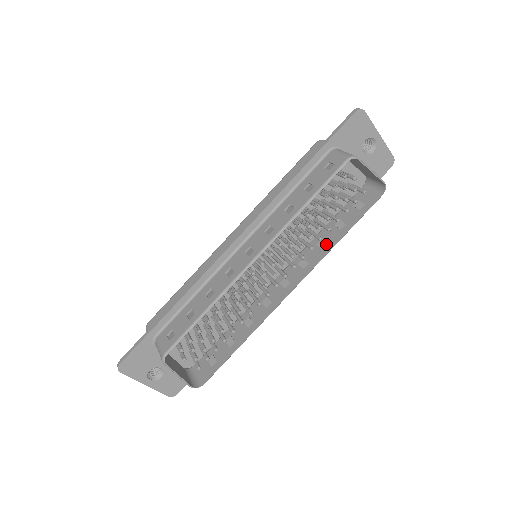
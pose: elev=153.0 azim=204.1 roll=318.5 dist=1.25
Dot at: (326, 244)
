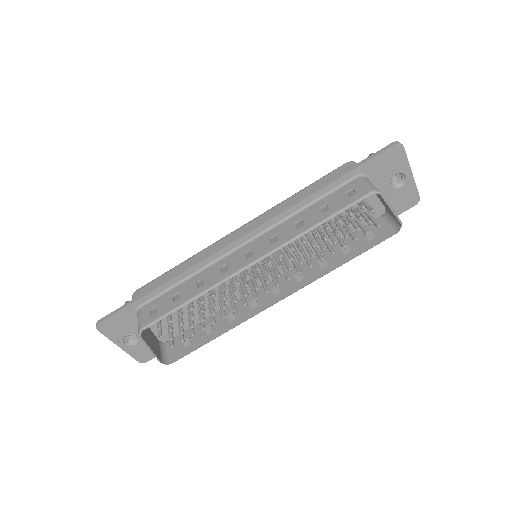
Dot at: (326, 265)
